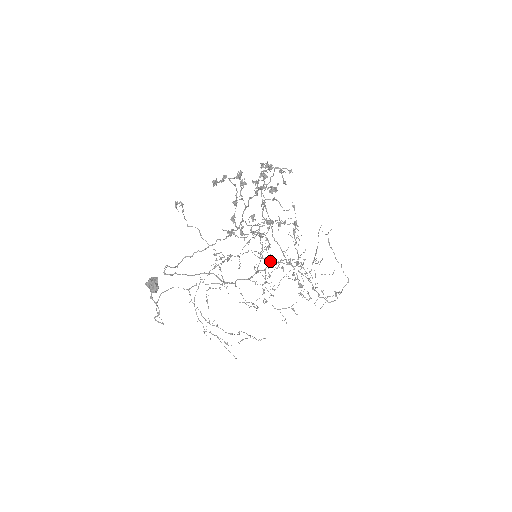
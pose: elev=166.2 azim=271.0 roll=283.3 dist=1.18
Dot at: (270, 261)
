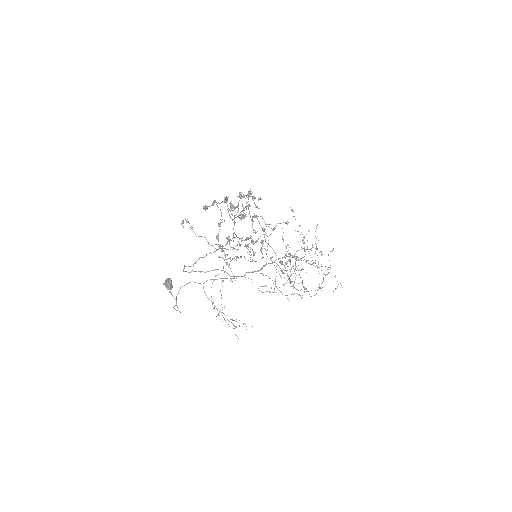
Dot at: (287, 251)
